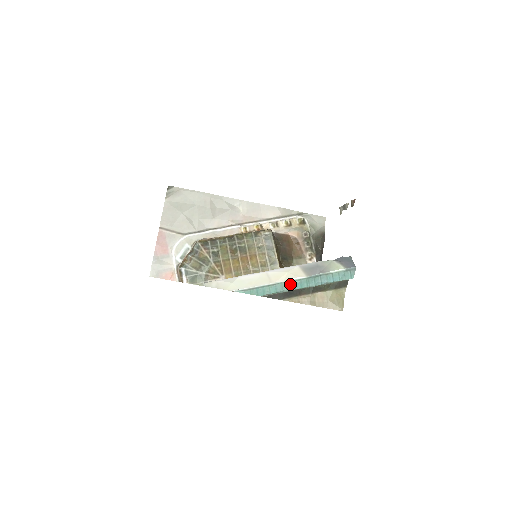
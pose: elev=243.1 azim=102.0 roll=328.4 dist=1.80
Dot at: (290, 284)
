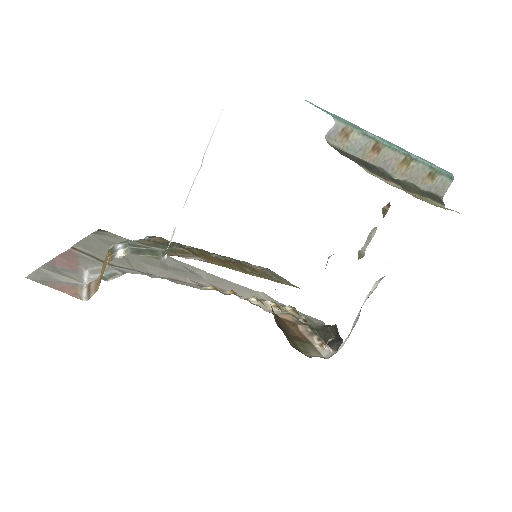
Dot at: (373, 134)
